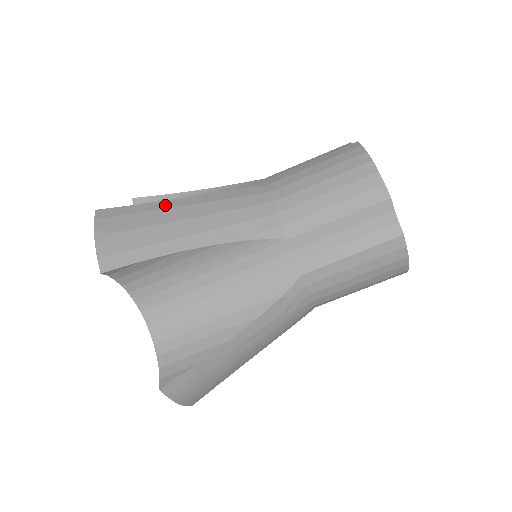
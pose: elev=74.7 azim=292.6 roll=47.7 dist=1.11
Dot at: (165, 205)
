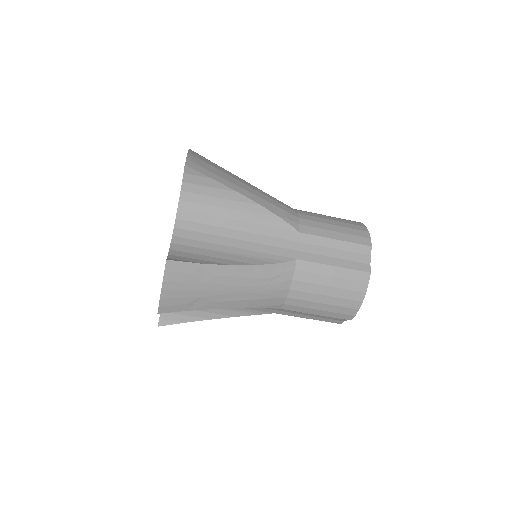
Dot at: (233, 174)
